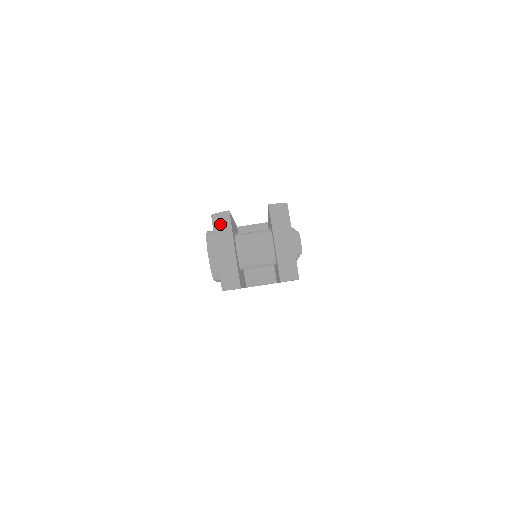
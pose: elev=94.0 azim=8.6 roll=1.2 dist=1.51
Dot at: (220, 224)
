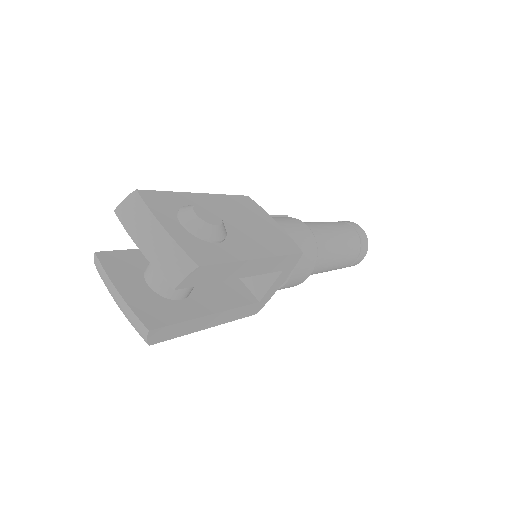
Dot at: (99, 274)
